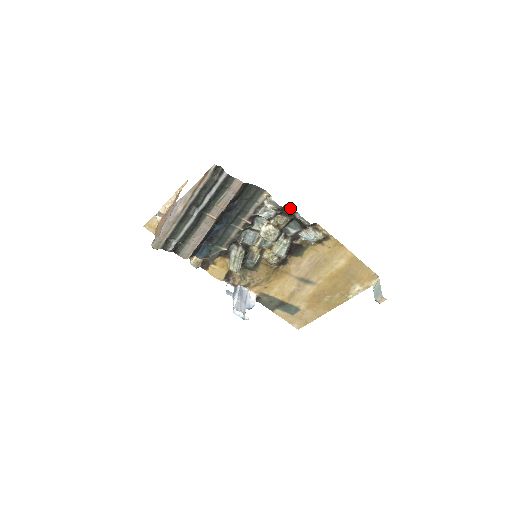
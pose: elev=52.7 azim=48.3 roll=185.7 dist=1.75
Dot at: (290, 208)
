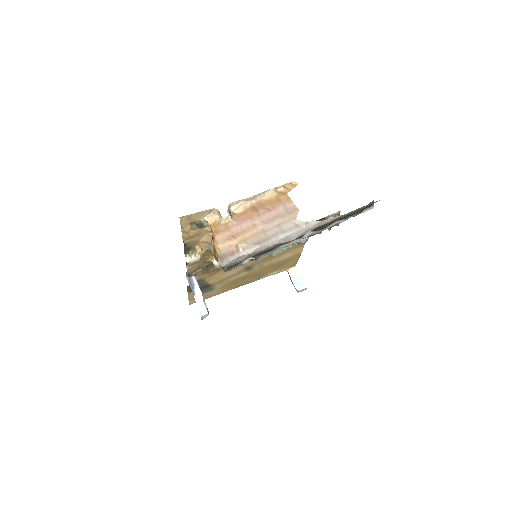
Dot at: occluded
